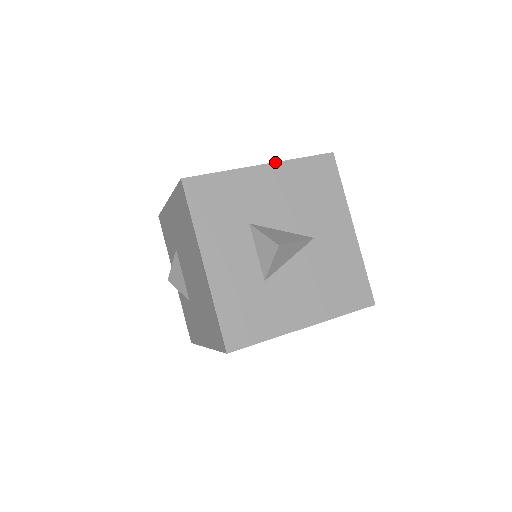
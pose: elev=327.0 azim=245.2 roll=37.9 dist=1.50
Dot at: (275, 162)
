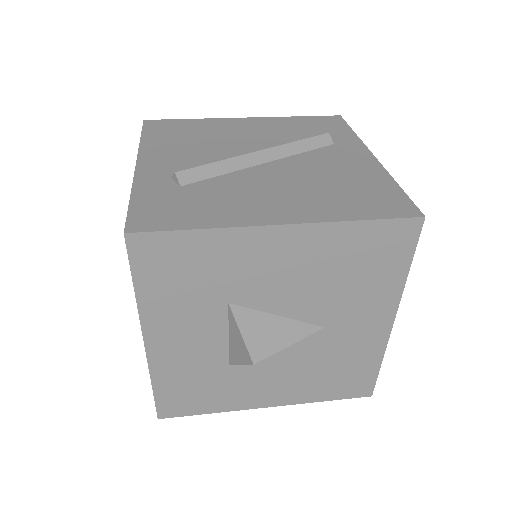
Dot at: (307, 223)
